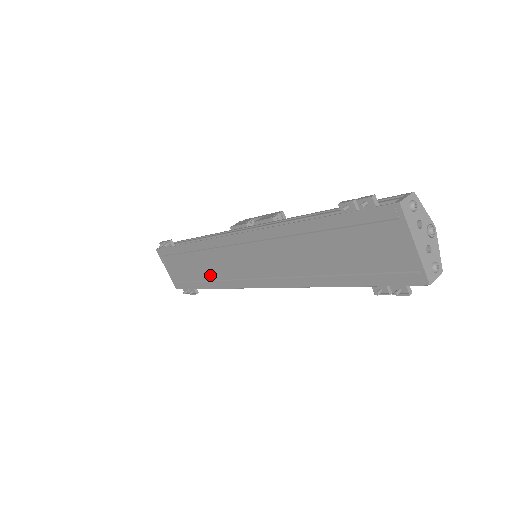
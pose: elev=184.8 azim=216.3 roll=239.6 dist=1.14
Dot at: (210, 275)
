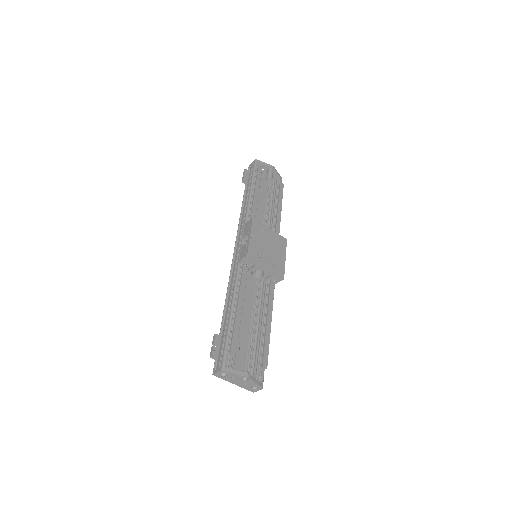
Dot at: occluded
